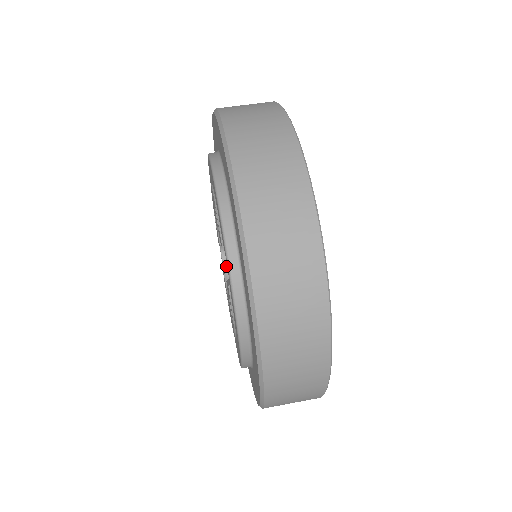
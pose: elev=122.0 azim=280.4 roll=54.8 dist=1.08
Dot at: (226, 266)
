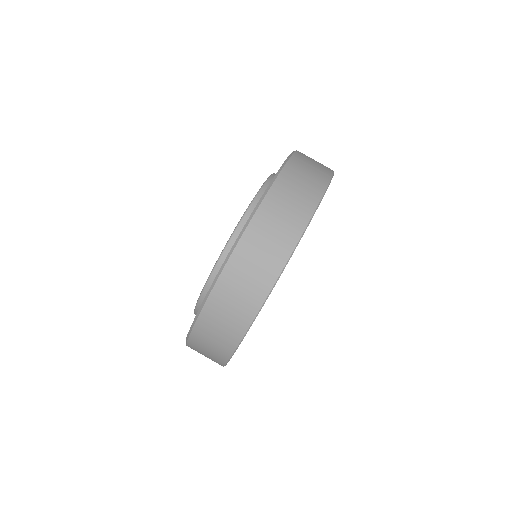
Dot at: occluded
